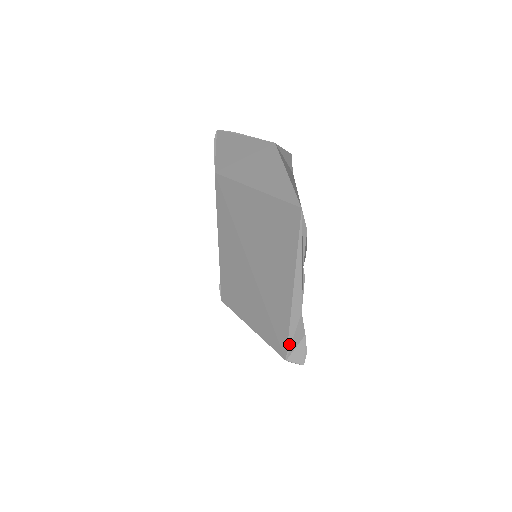
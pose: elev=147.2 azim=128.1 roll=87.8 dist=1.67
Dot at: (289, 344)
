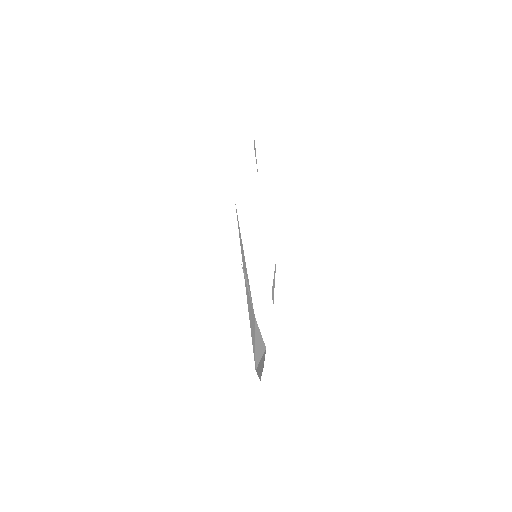
Dot at: (254, 351)
